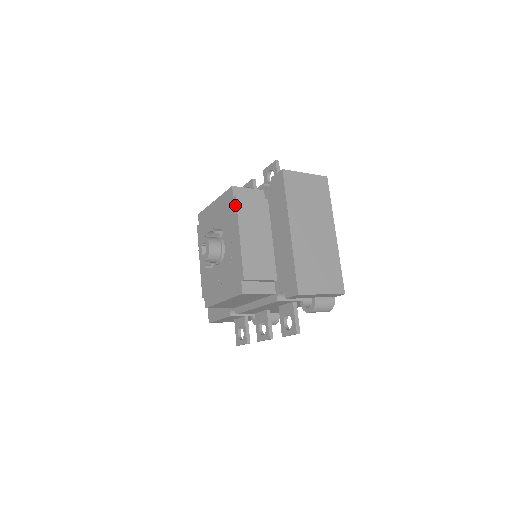
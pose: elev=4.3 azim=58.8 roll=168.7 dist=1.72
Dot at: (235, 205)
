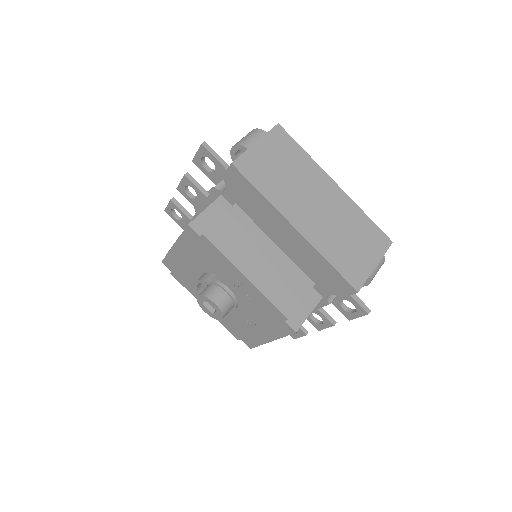
Dot at: (211, 245)
